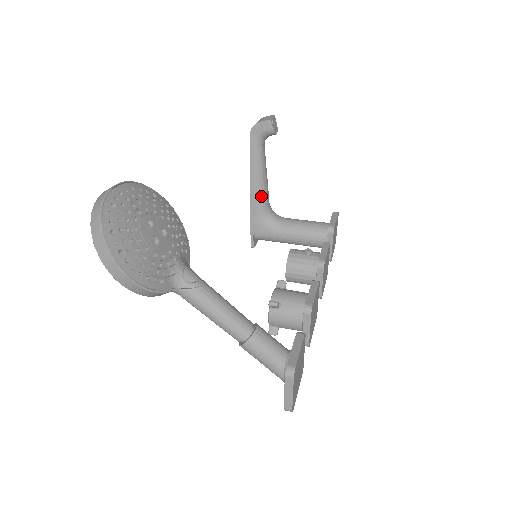
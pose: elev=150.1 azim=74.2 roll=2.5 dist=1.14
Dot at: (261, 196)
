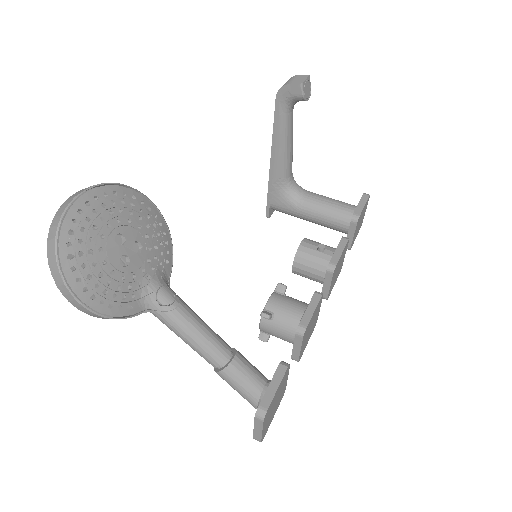
Dot at: (282, 167)
